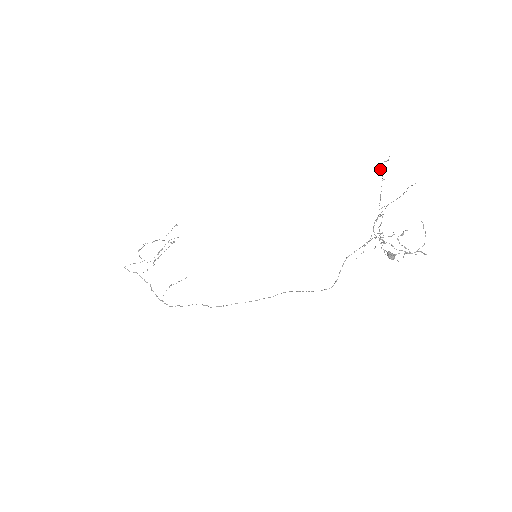
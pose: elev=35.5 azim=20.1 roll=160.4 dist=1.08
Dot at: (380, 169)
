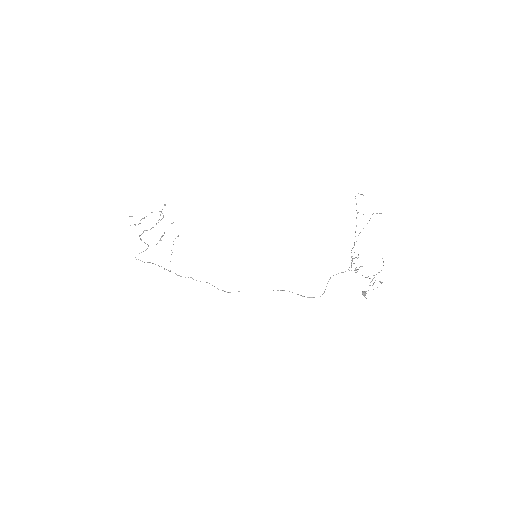
Dot at: occluded
